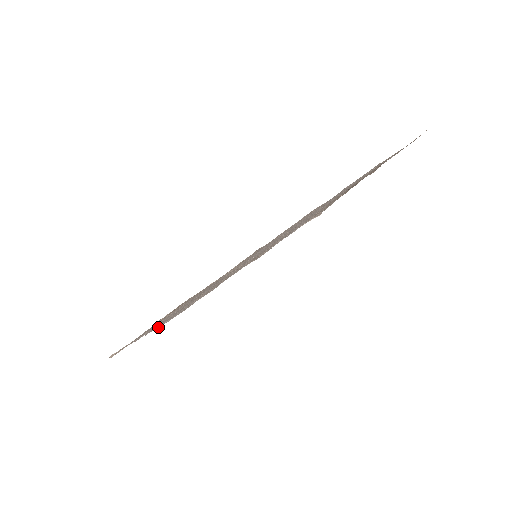
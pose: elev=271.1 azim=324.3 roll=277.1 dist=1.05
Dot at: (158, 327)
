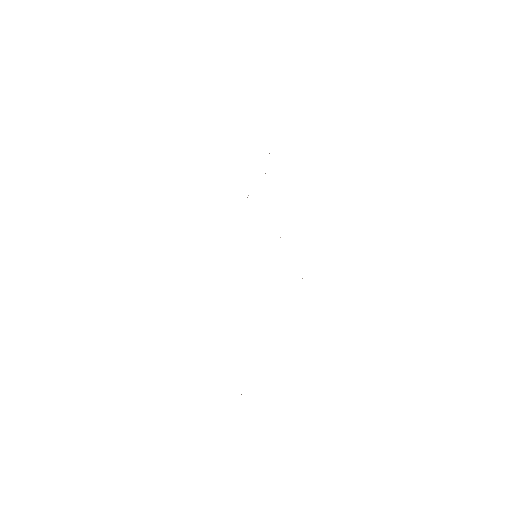
Dot at: occluded
